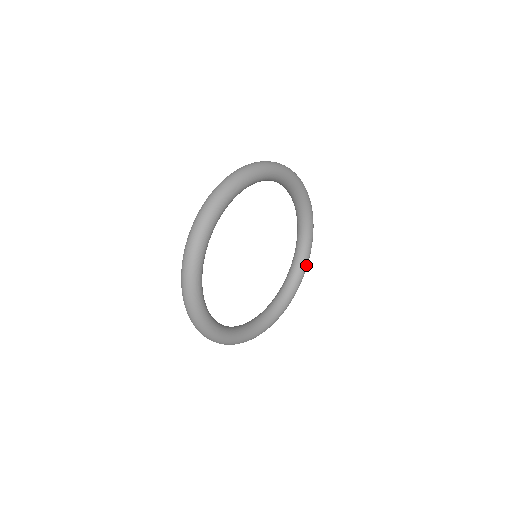
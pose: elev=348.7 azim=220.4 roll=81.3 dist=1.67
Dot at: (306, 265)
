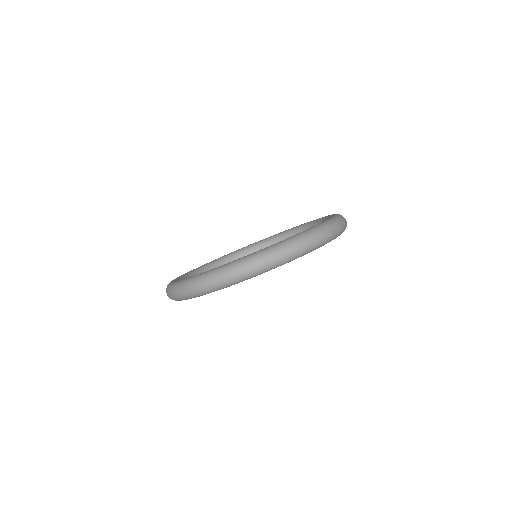
Dot at: occluded
